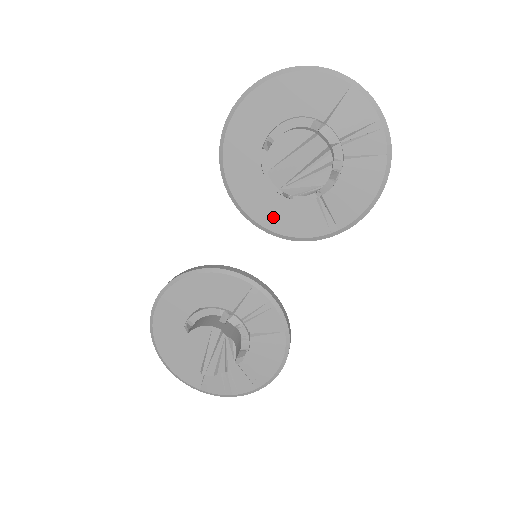
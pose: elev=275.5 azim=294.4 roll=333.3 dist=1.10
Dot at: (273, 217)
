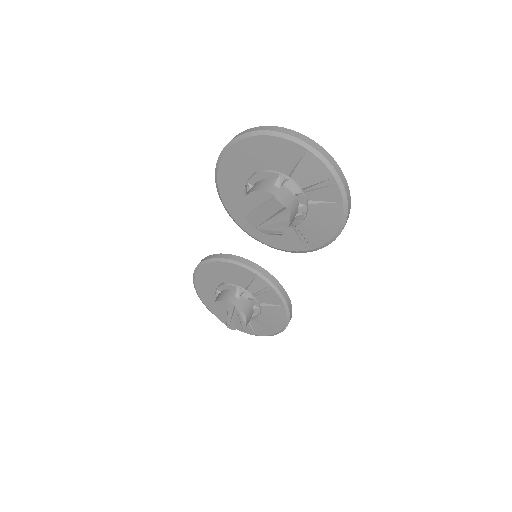
Dot at: (263, 234)
